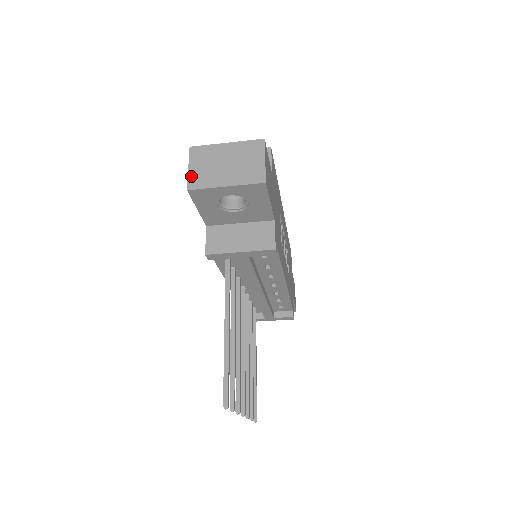
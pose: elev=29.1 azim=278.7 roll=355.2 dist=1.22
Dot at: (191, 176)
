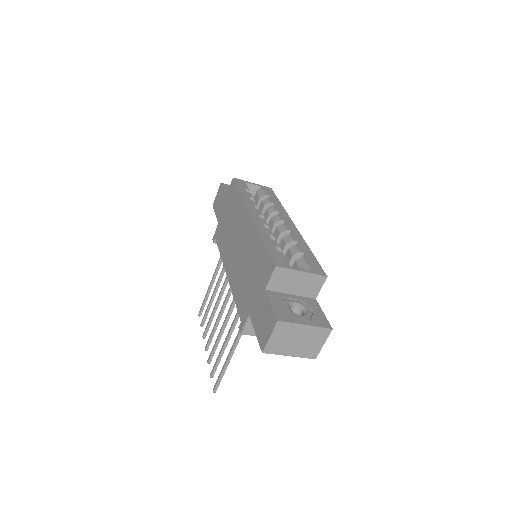
Dot at: (269, 344)
